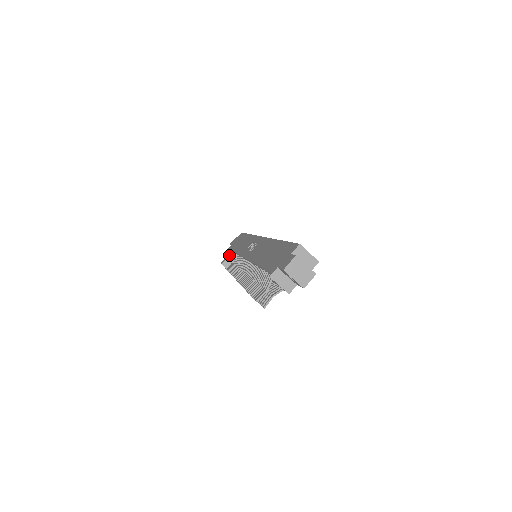
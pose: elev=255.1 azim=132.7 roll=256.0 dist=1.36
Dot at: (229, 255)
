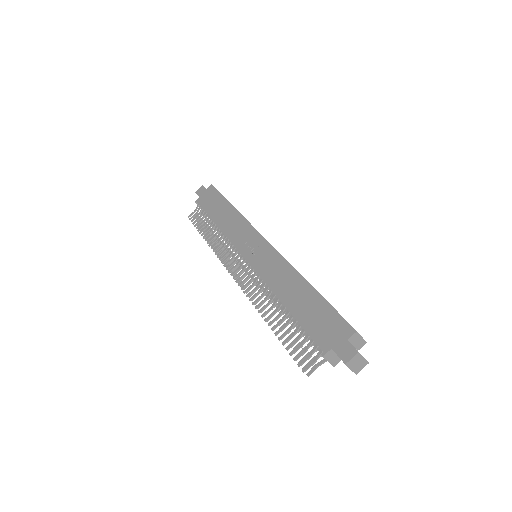
Dot at: (201, 214)
